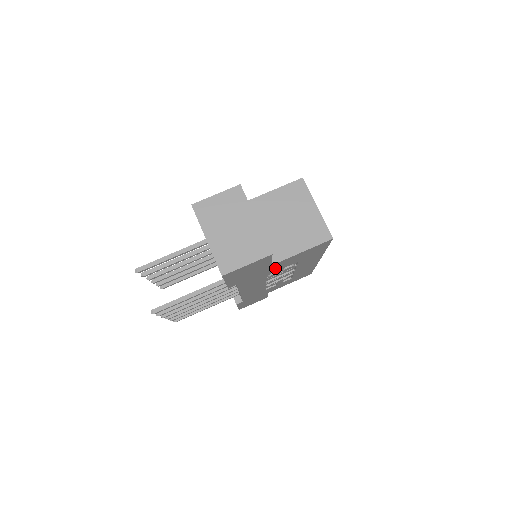
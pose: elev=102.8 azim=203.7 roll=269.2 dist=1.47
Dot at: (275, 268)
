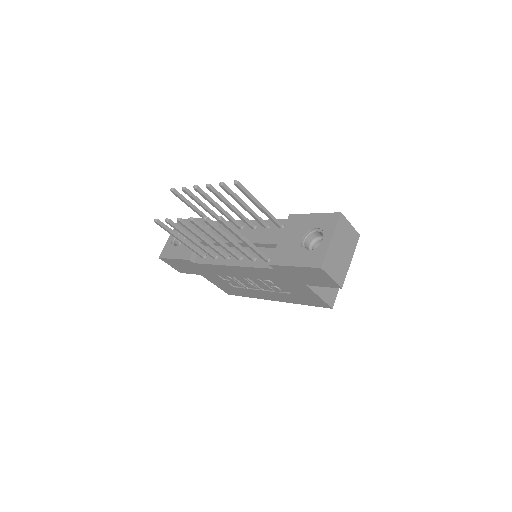
Dot at: (291, 285)
